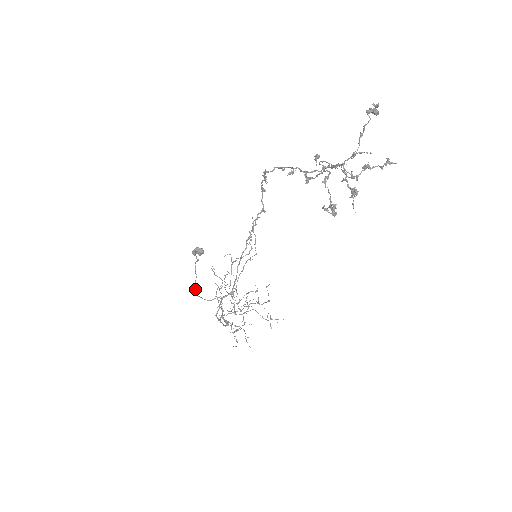
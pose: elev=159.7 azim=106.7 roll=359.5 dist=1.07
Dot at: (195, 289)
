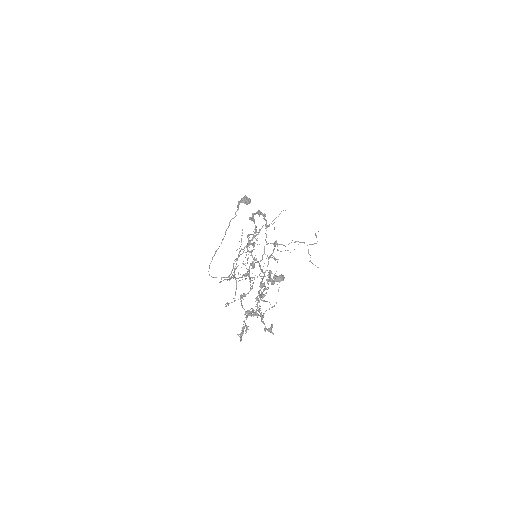
Dot at: occluded
